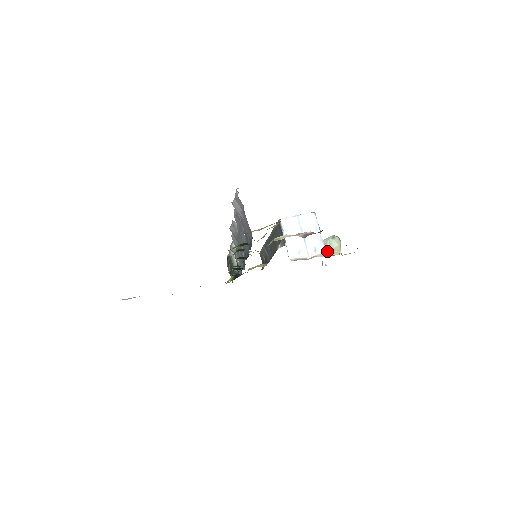
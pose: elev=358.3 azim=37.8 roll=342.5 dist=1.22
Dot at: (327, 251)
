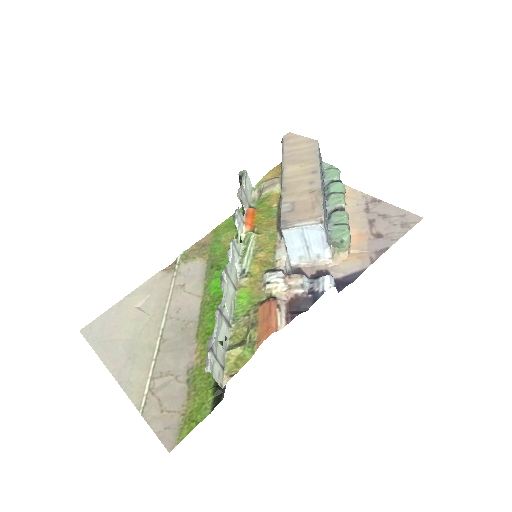
Dot at: (332, 255)
